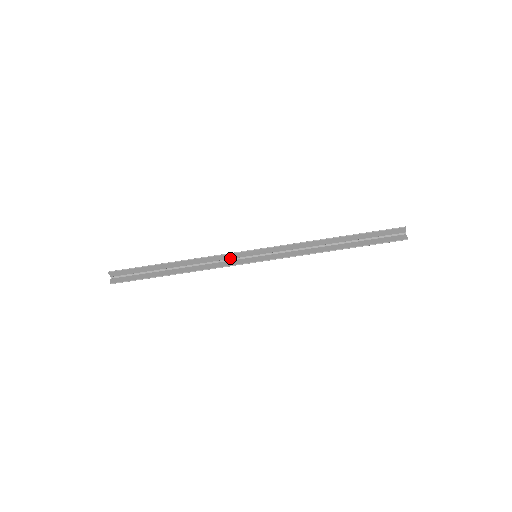
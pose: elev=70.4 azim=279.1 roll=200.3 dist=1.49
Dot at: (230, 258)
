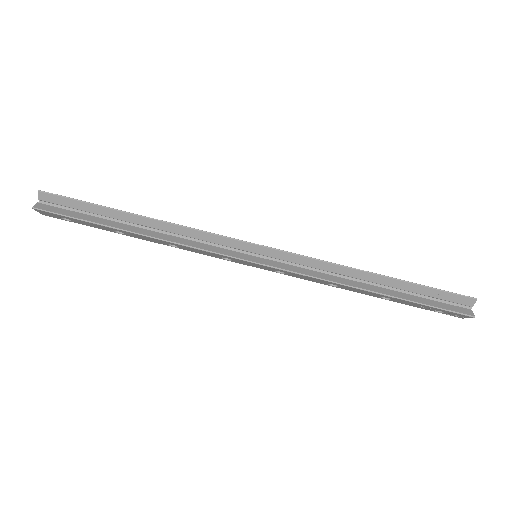
Dot at: (219, 243)
